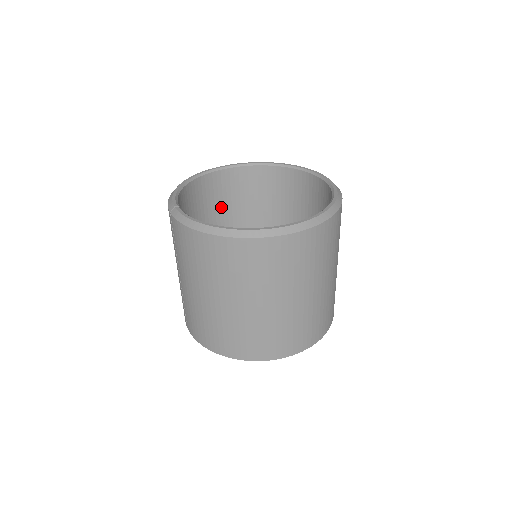
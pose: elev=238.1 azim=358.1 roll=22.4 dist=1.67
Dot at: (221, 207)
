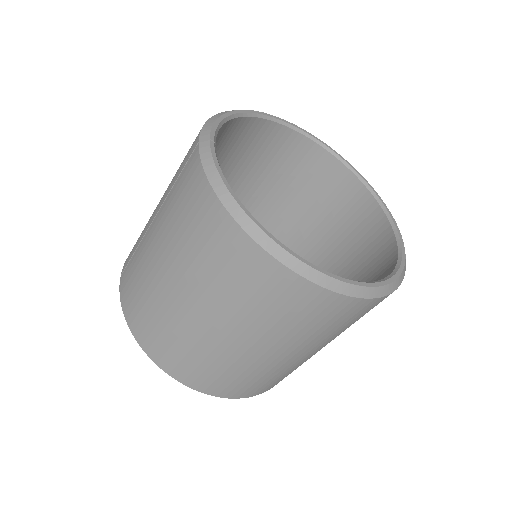
Dot at: (256, 167)
